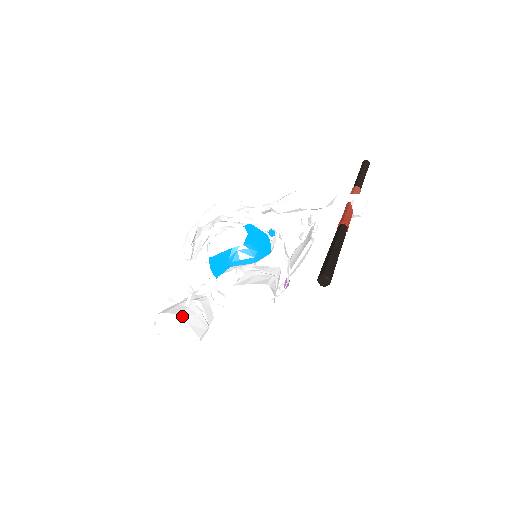
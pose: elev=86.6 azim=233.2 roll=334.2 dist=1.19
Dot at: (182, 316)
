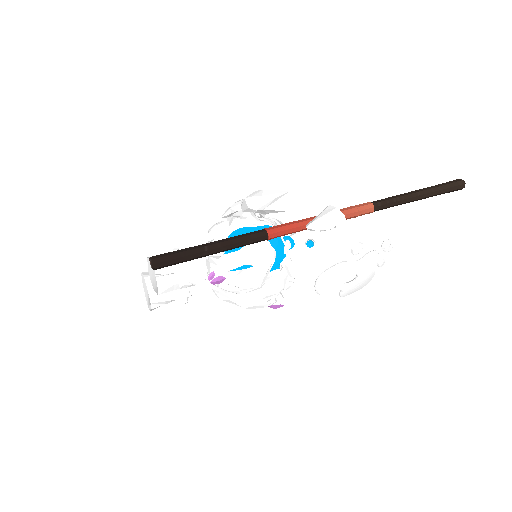
Dot at: (147, 278)
